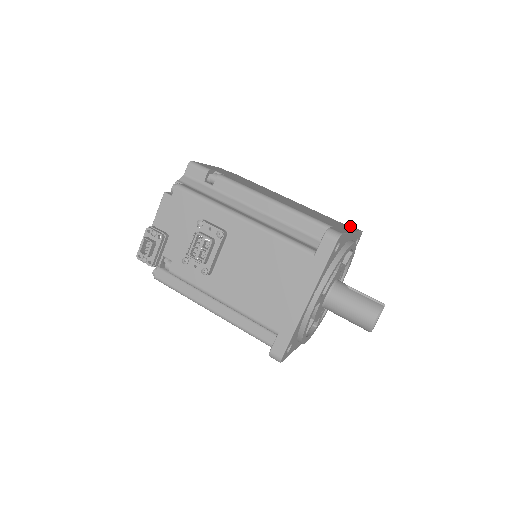
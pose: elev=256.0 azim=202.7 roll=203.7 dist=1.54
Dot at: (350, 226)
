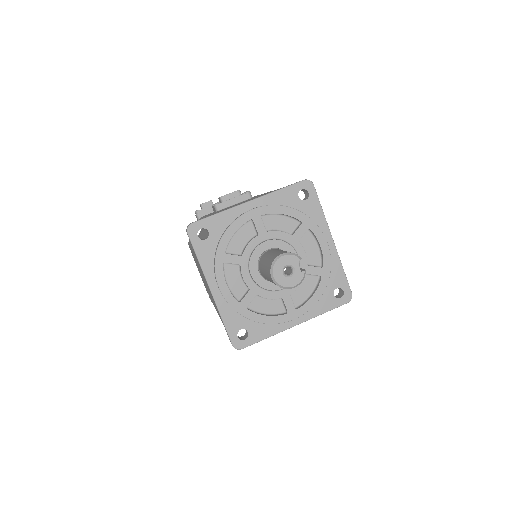
Dot at: occluded
